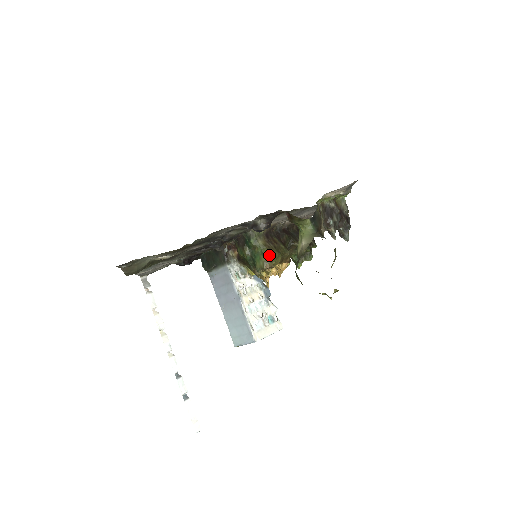
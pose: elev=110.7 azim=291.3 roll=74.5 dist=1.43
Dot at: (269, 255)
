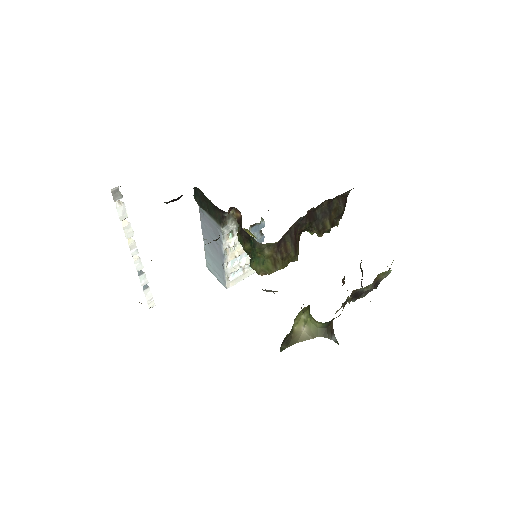
Dot at: (270, 269)
